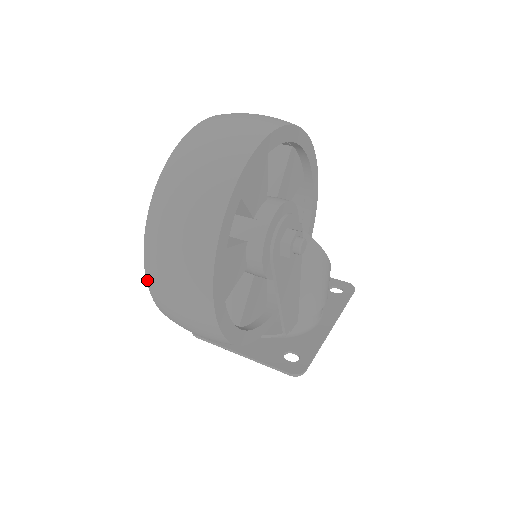
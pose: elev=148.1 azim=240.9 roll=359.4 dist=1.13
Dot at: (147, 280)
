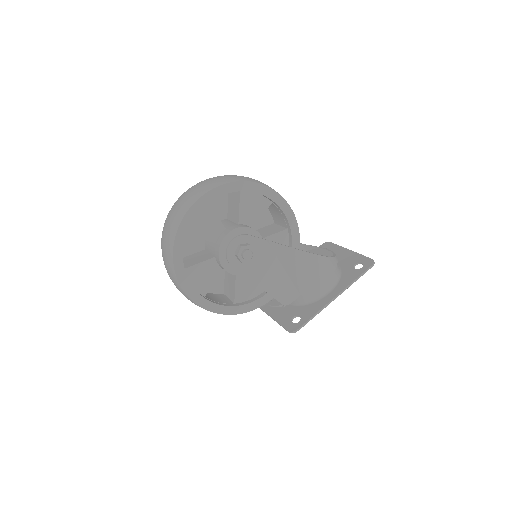
Dot at: occluded
